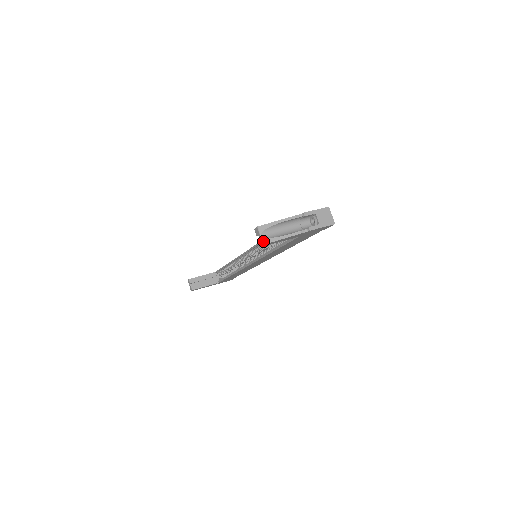
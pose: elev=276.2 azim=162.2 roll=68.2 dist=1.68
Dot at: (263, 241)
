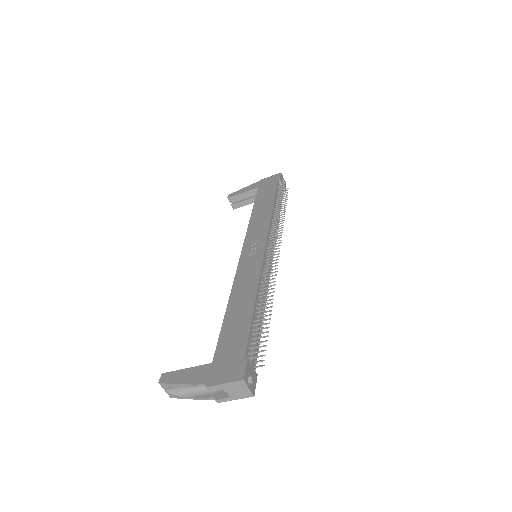
Dot at: (169, 395)
